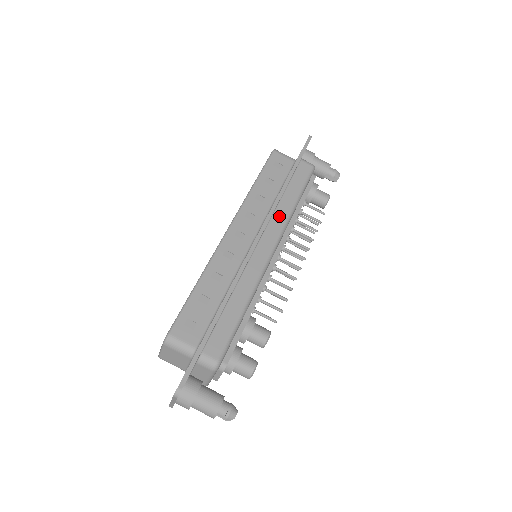
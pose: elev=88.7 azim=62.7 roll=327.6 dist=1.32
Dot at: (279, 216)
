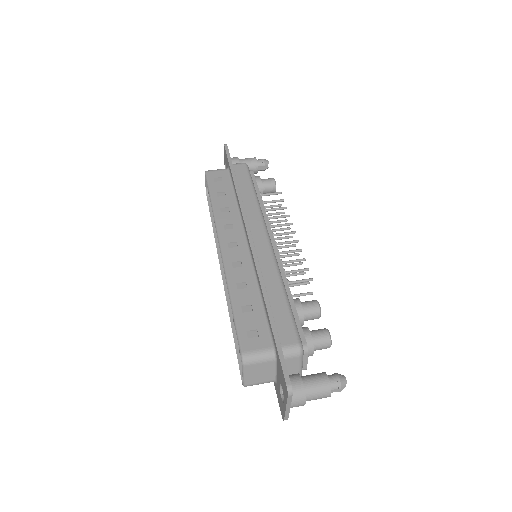
Dot at: (251, 212)
